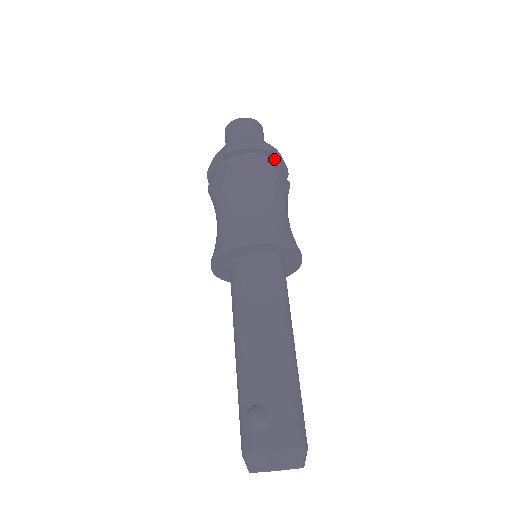
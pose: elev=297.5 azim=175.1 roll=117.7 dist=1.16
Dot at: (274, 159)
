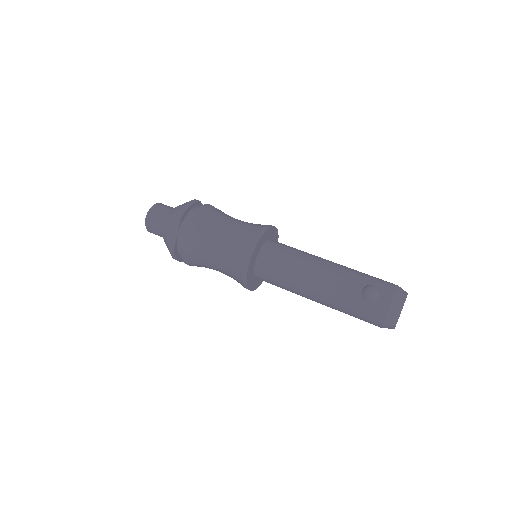
Dot at: occluded
